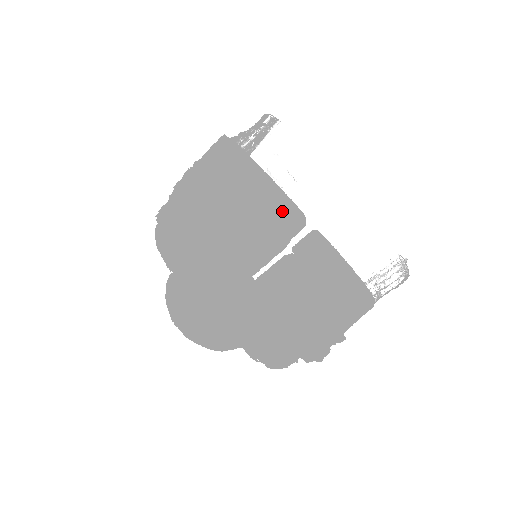
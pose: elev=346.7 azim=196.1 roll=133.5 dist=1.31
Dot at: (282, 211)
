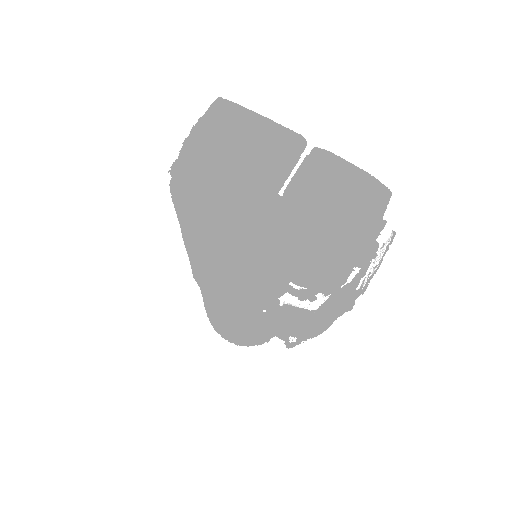
Dot at: (284, 136)
